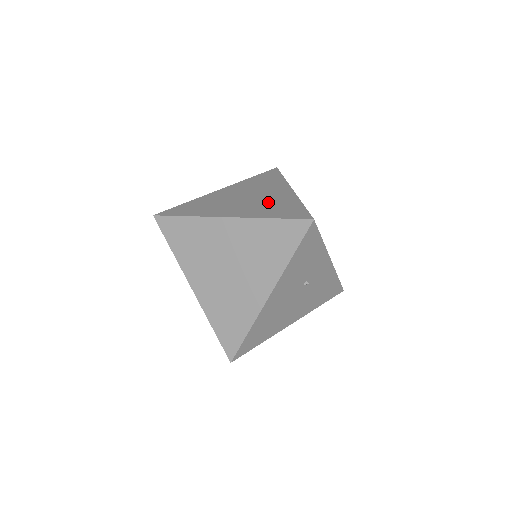
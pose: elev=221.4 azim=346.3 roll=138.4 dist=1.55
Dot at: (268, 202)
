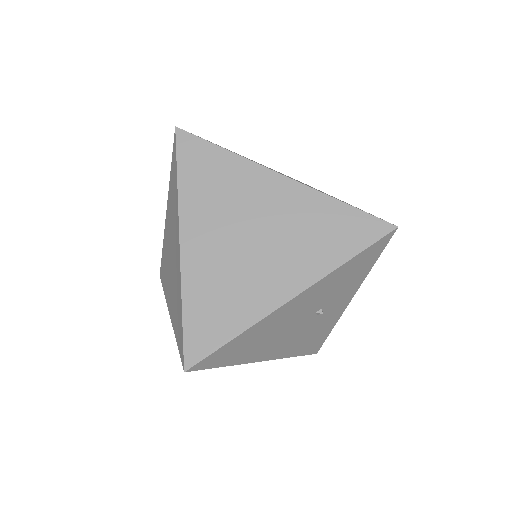
Dot at: occluded
